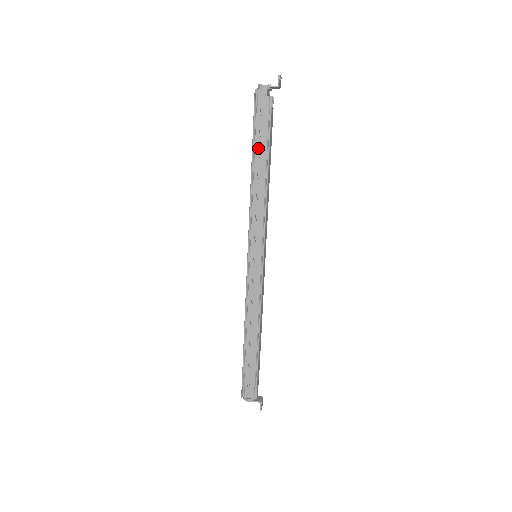
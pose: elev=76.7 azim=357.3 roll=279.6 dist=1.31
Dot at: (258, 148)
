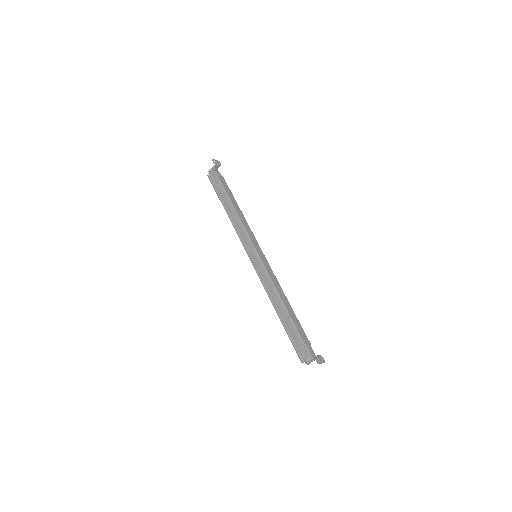
Dot at: (222, 199)
